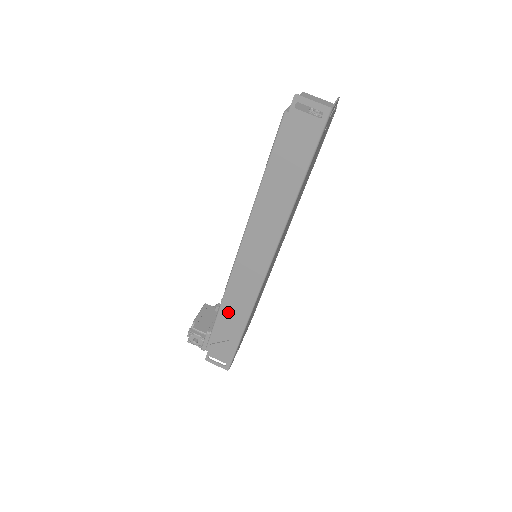
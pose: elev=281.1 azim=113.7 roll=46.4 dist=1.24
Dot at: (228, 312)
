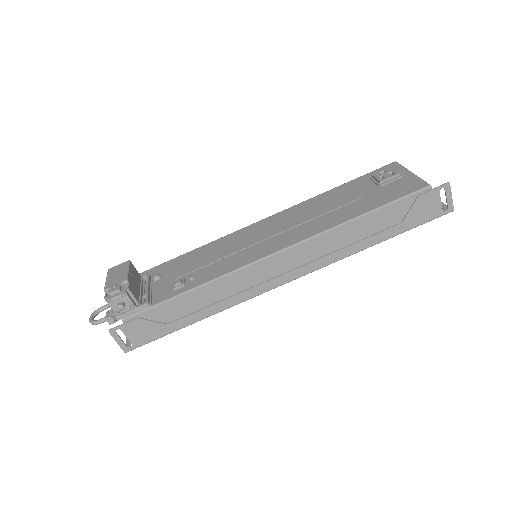
Dot at: (200, 297)
